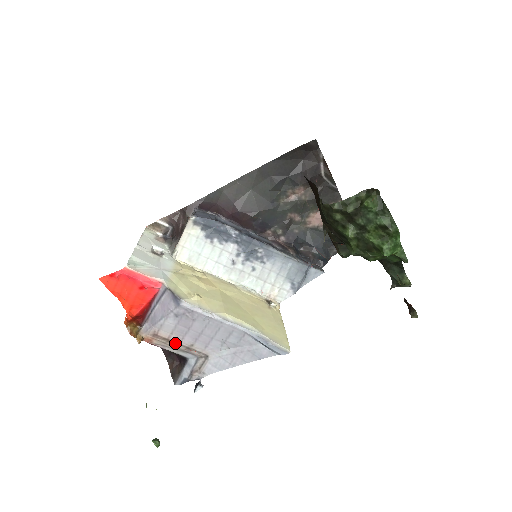
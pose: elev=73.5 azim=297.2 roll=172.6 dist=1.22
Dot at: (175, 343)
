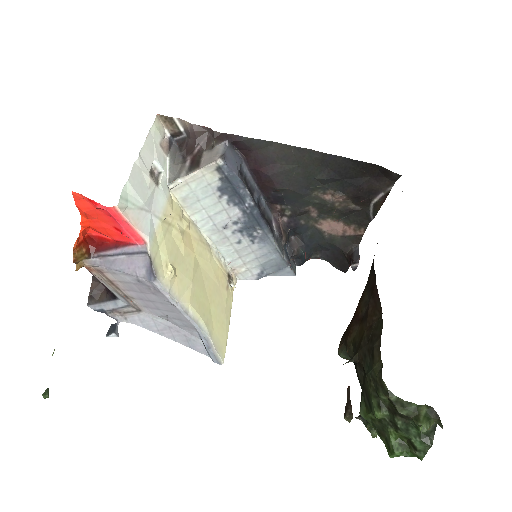
Dot at: (116, 286)
